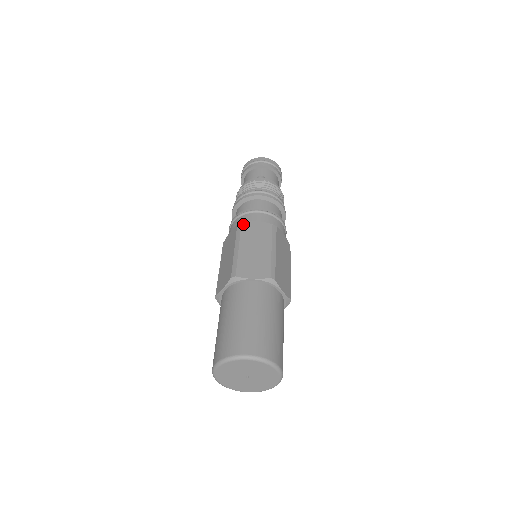
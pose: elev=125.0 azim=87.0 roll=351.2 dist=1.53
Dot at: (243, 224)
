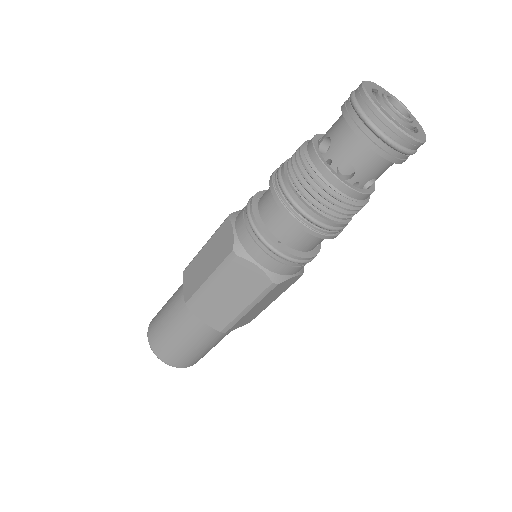
Dot at: (237, 259)
